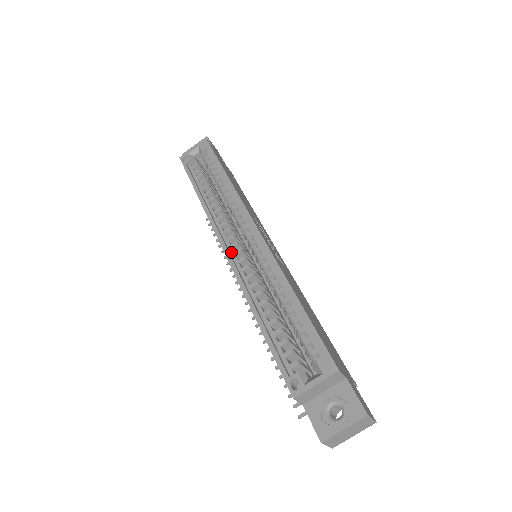
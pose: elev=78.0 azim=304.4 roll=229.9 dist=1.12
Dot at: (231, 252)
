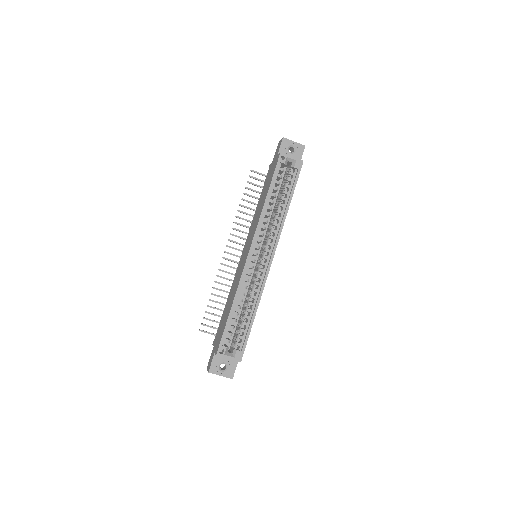
Dot at: (251, 256)
